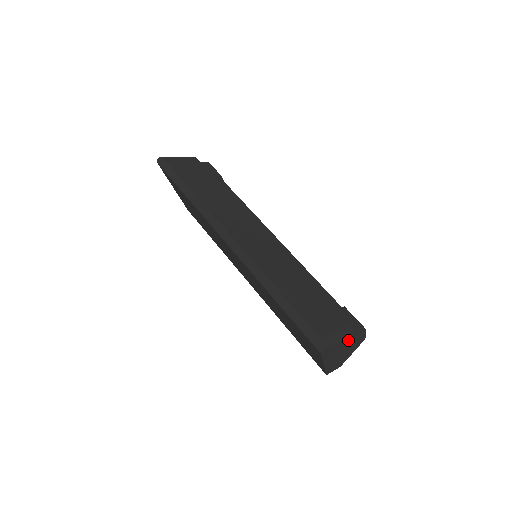
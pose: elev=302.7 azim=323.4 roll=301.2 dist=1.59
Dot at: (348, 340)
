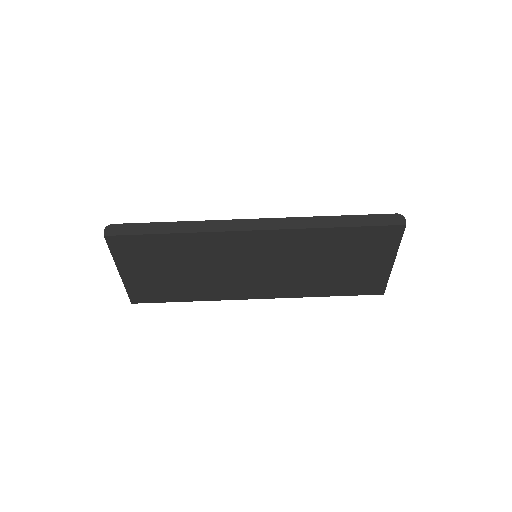
Dot at: occluded
